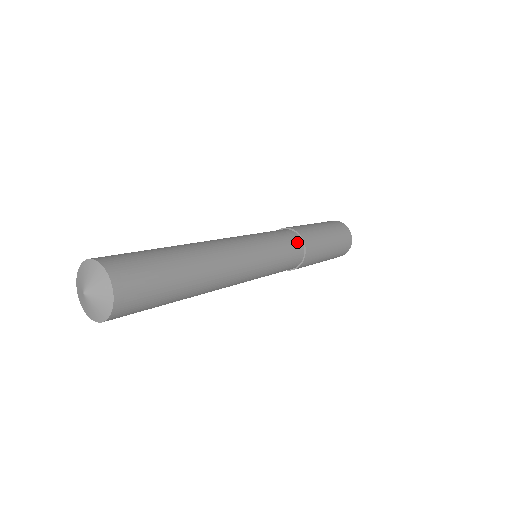
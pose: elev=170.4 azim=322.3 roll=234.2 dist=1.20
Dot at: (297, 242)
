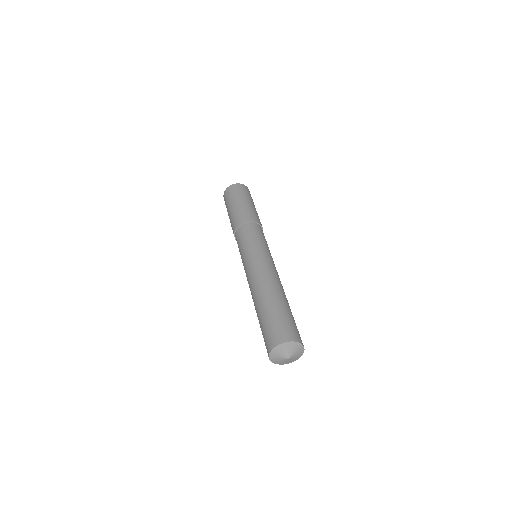
Dot at: occluded
